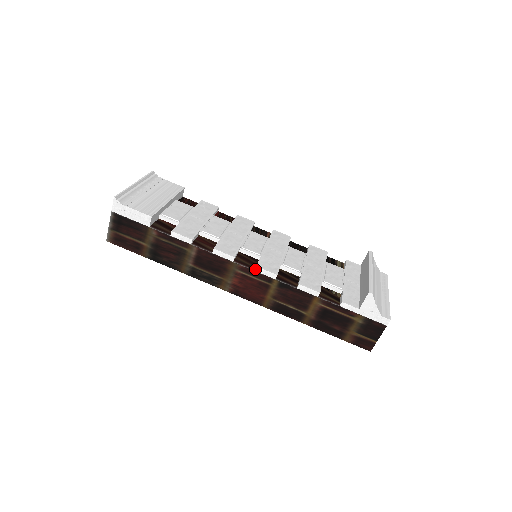
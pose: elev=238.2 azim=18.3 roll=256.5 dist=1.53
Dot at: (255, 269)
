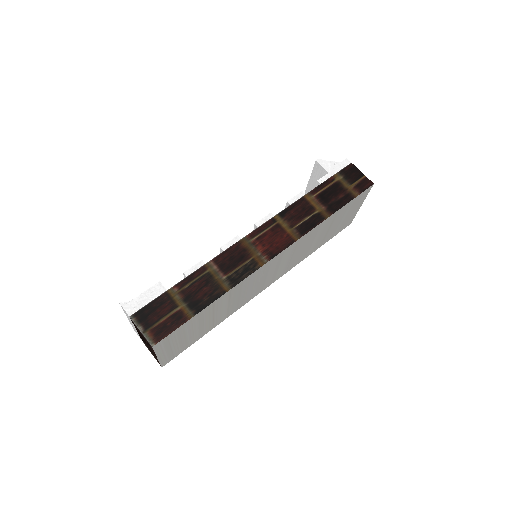
Dot at: (257, 226)
